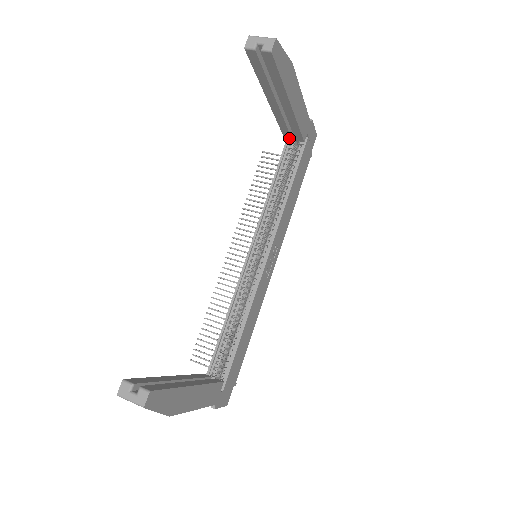
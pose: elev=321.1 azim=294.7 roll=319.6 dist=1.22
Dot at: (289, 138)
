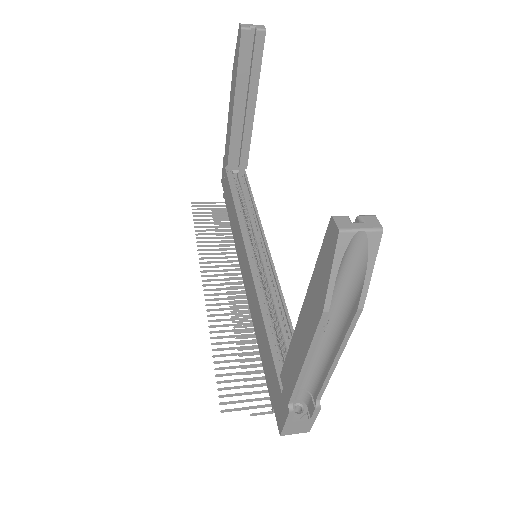
Dot at: (232, 166)
